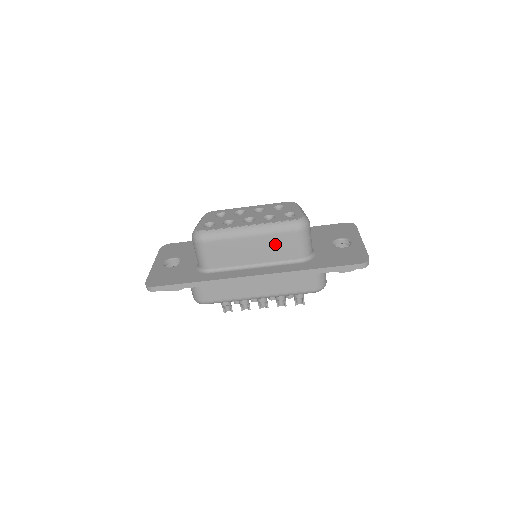
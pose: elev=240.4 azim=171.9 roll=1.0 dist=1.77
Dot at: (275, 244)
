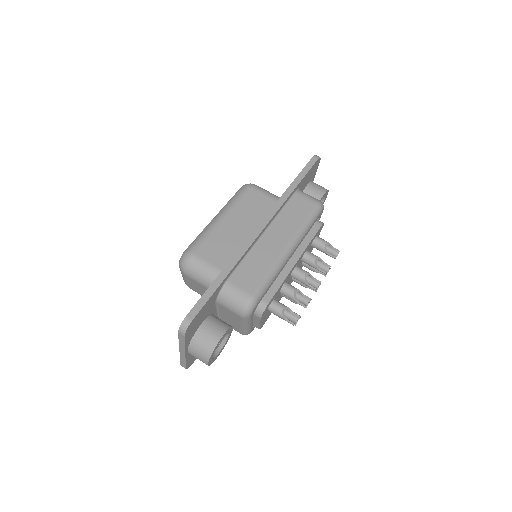
Dot at: (248, 208)
